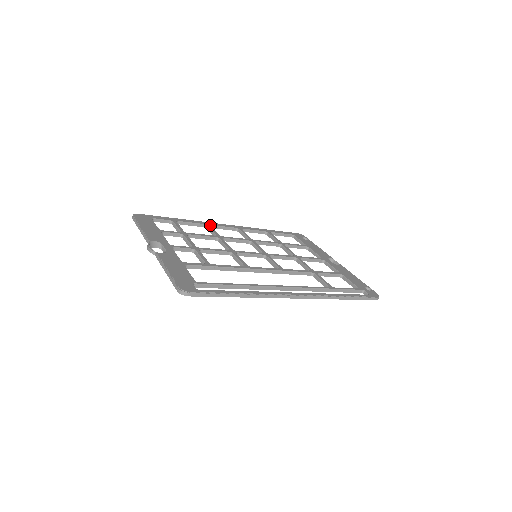
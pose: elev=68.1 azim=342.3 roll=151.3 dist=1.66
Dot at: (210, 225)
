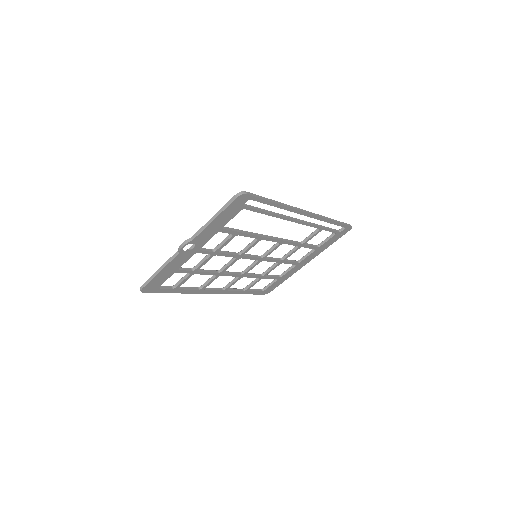
Dot at: (202, 286)
